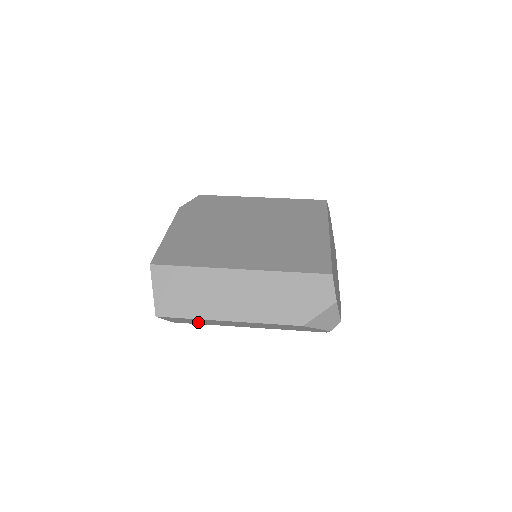
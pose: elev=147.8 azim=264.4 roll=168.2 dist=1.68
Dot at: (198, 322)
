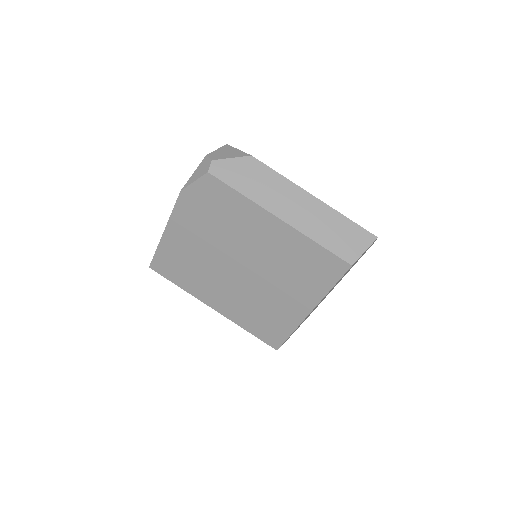
Dot at: occluded
